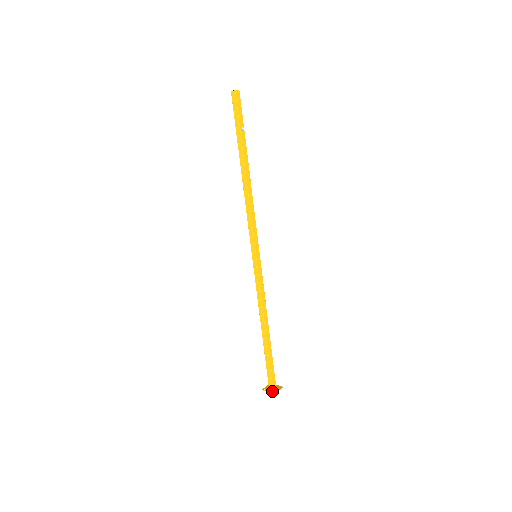
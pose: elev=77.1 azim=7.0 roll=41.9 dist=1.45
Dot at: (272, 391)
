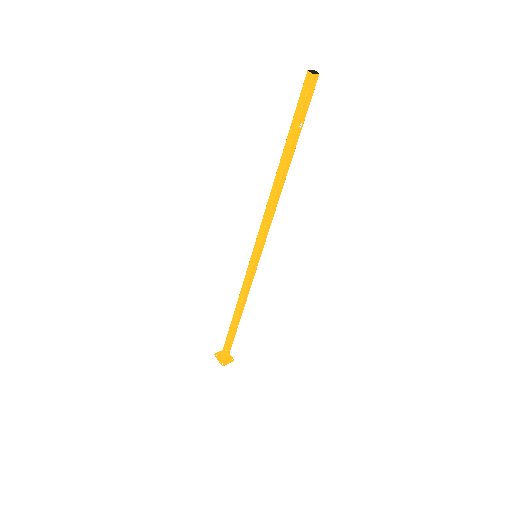
Dot at: (222, 362)
